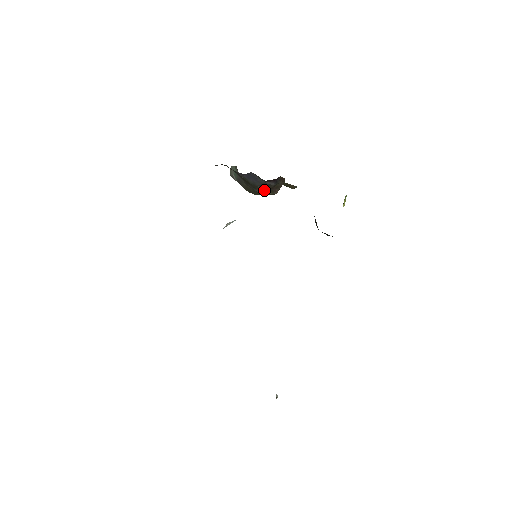
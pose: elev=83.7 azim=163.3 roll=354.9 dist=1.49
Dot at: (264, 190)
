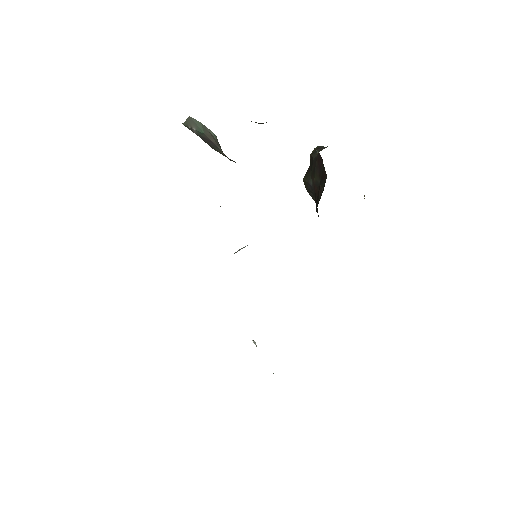
Dot at: occluded
